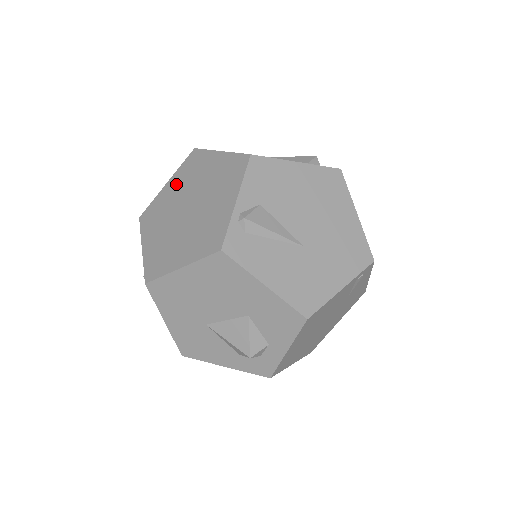
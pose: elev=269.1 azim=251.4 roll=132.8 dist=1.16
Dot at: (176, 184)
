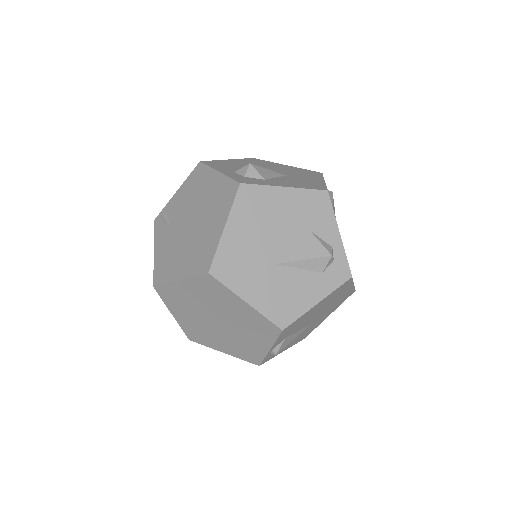
Dot at: (194, 292)
